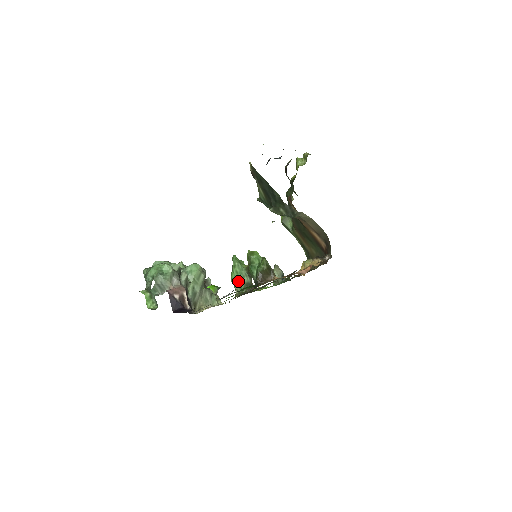
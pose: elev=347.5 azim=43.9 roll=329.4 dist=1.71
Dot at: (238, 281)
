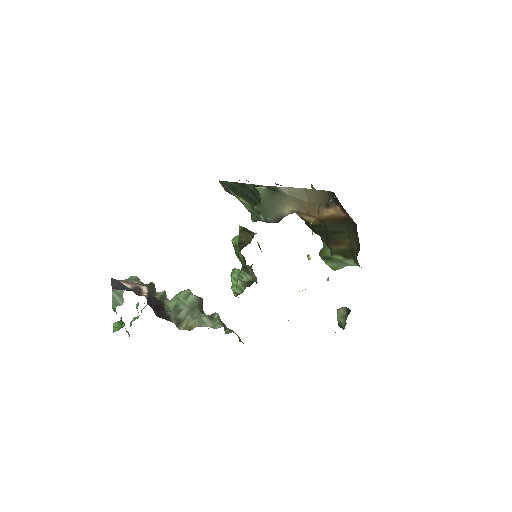
Dot at: occluded
